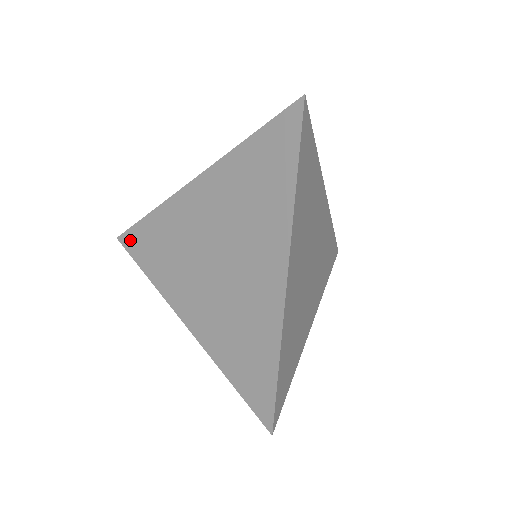
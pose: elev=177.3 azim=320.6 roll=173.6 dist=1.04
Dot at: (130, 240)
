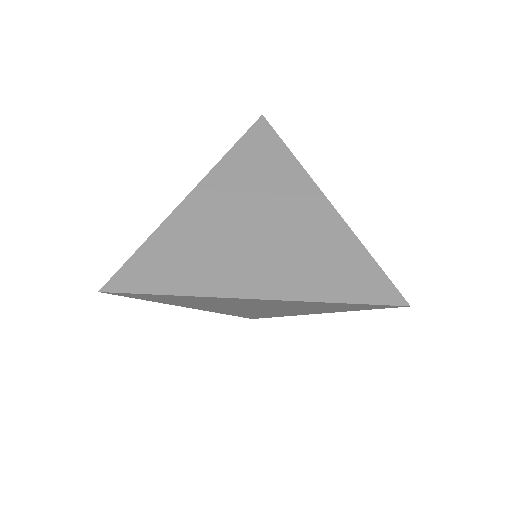
Dot at: (127, 279)
